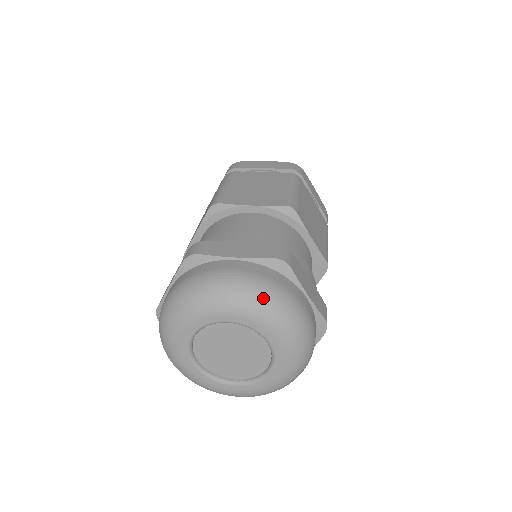
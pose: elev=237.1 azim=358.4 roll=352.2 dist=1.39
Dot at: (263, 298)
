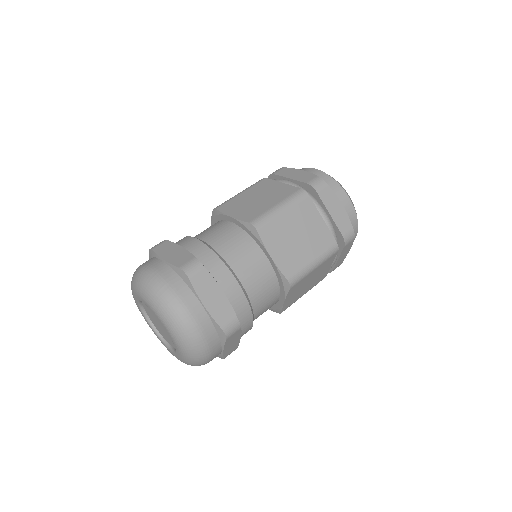
Dot at: (189, 344)
